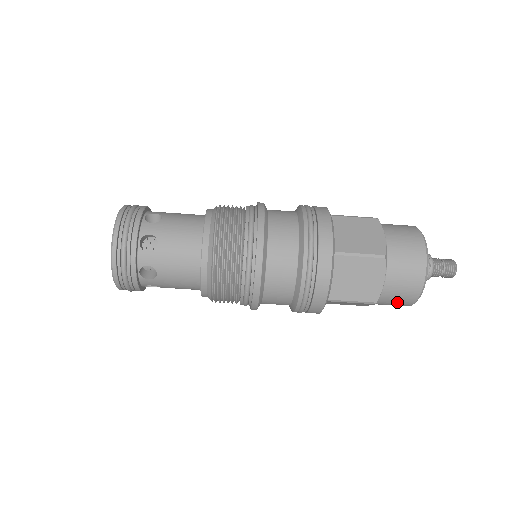
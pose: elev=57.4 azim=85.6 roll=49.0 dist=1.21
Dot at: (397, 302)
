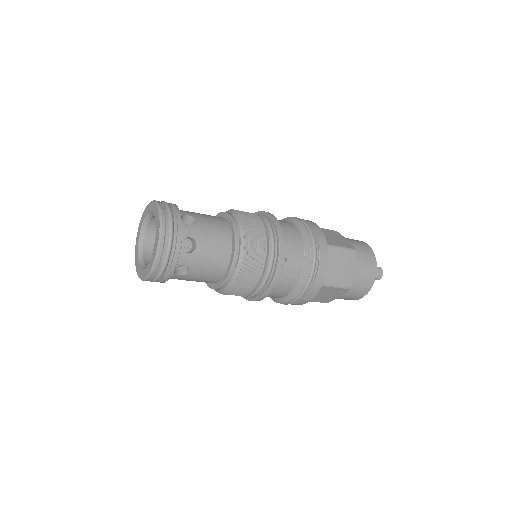
Dot at: occluded
